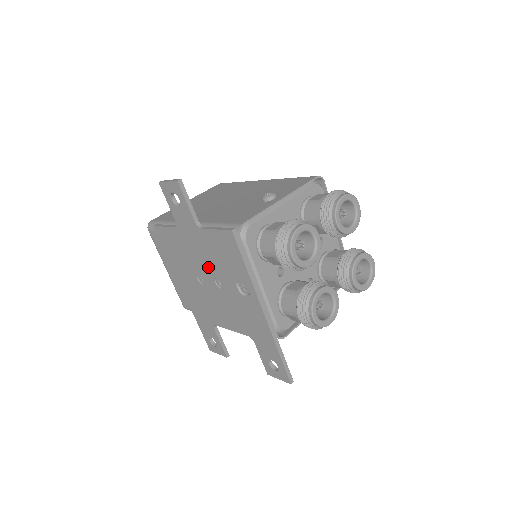
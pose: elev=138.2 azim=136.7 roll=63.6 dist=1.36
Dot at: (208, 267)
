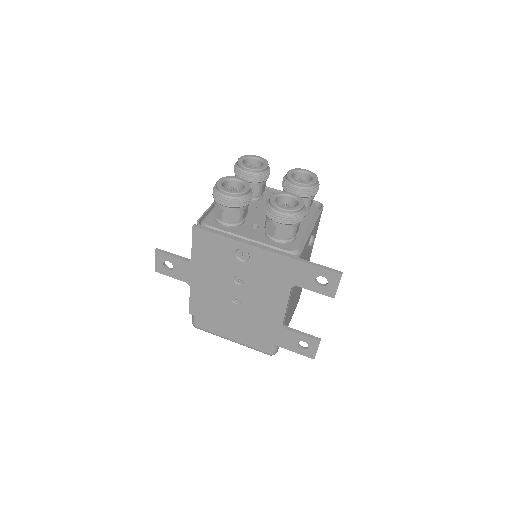
Dot at: (224, 280)
